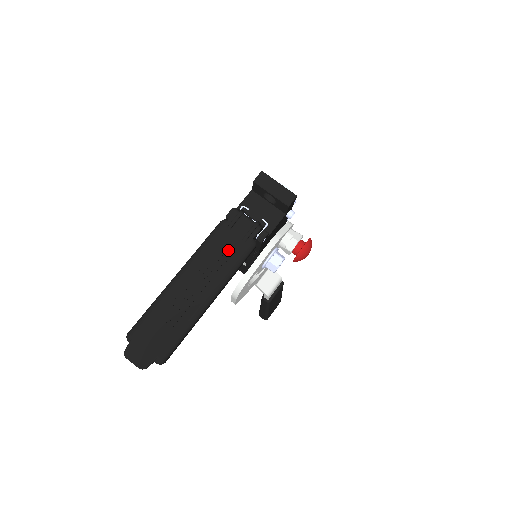
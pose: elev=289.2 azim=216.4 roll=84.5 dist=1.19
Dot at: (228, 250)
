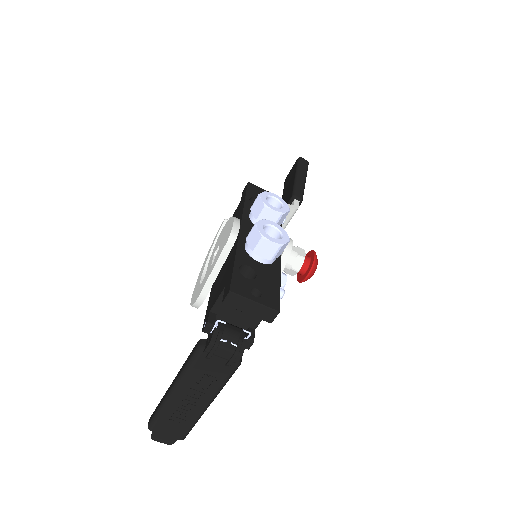
Dot at: (213, 374)
